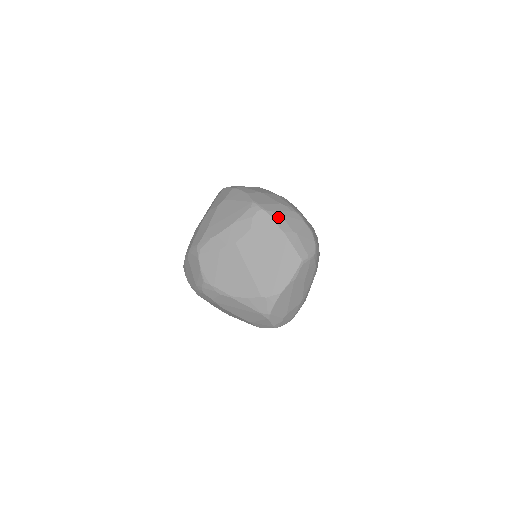
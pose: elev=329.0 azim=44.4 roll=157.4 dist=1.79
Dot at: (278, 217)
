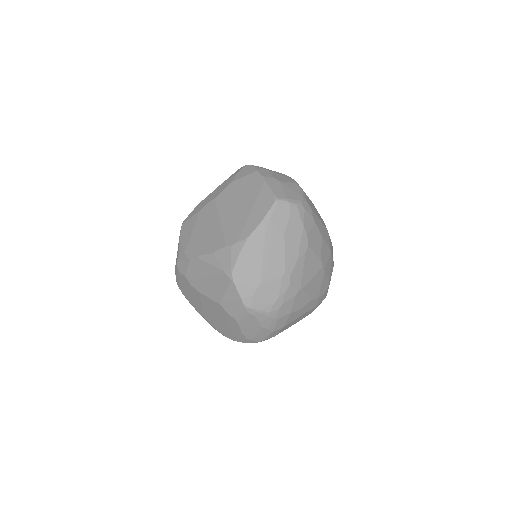
Dot at: (262, 169)
